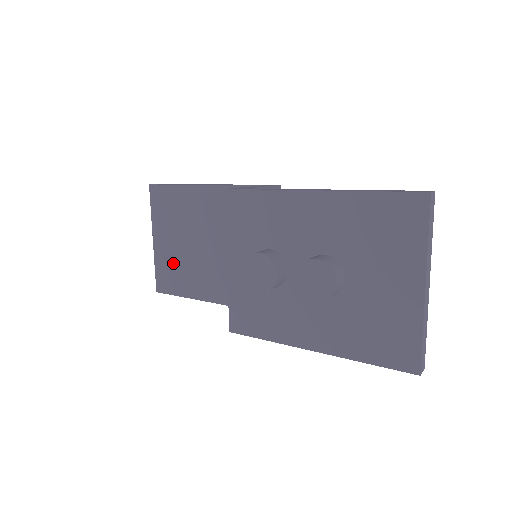
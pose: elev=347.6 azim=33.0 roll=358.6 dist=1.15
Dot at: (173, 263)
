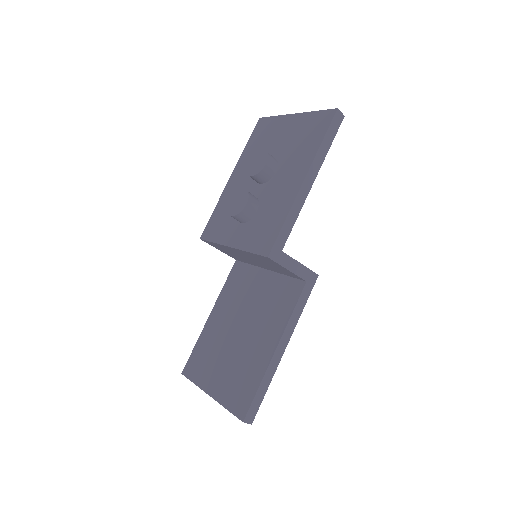
Dot at: (234, 378)
